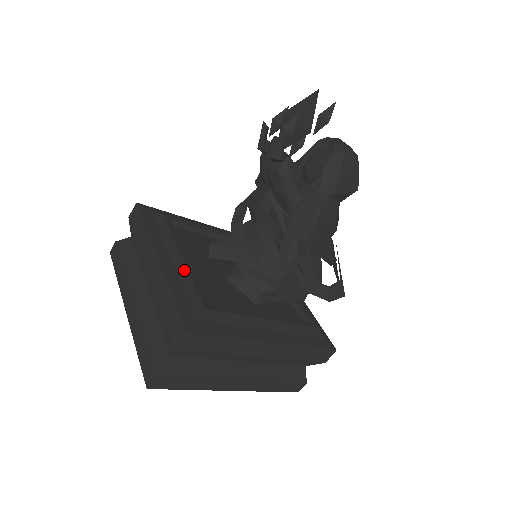
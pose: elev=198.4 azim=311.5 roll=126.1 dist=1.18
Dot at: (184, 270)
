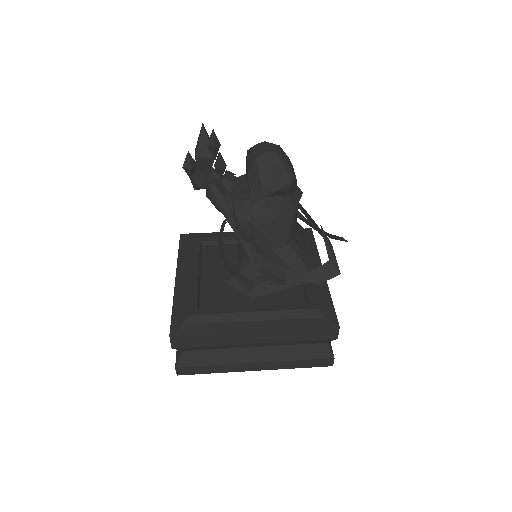
Dot at: (189, 285)
